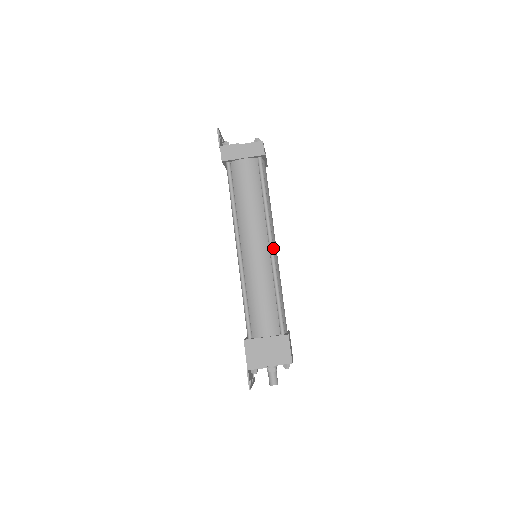
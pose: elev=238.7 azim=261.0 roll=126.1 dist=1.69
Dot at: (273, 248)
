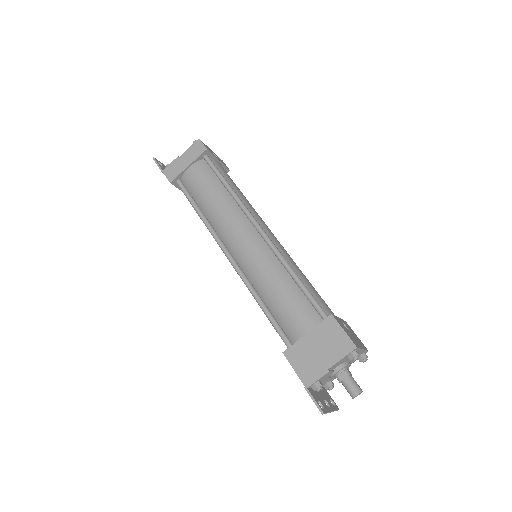
Dot at: (263, 231)
